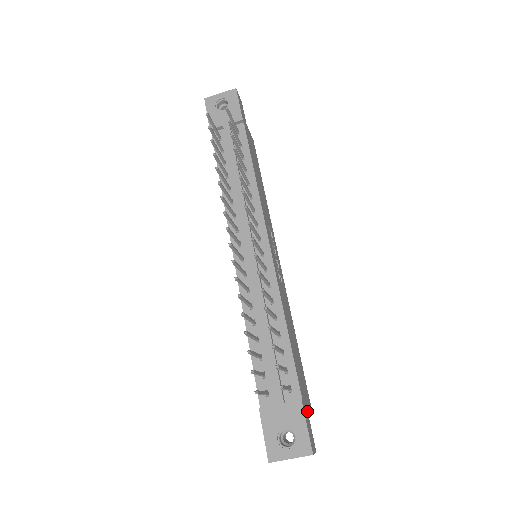
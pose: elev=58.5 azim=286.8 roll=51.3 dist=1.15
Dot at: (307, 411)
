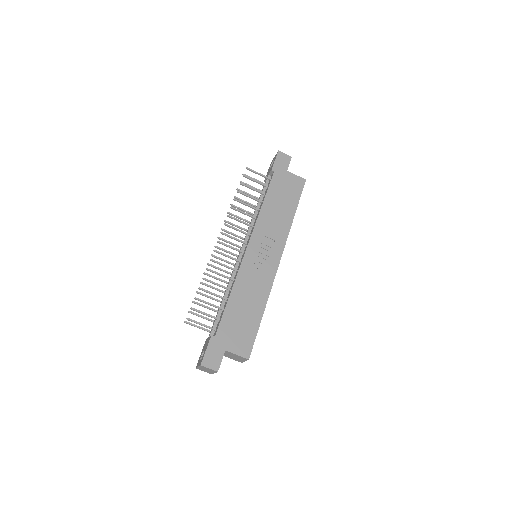
Dot at: (225, 347)
